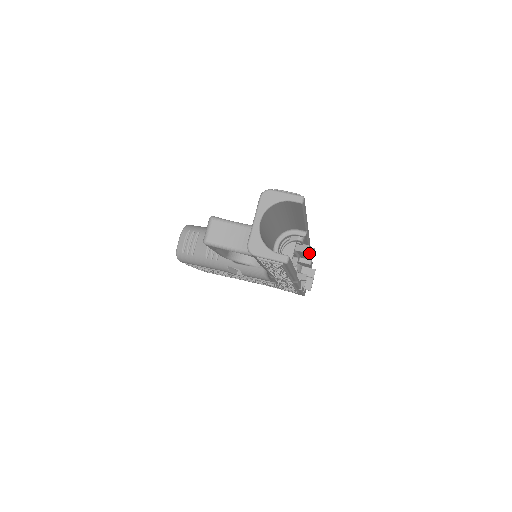
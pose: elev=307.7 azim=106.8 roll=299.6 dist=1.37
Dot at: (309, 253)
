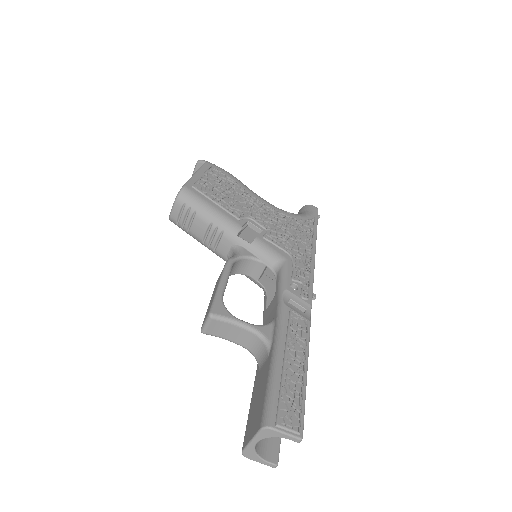
Dot at: (313, 248)
